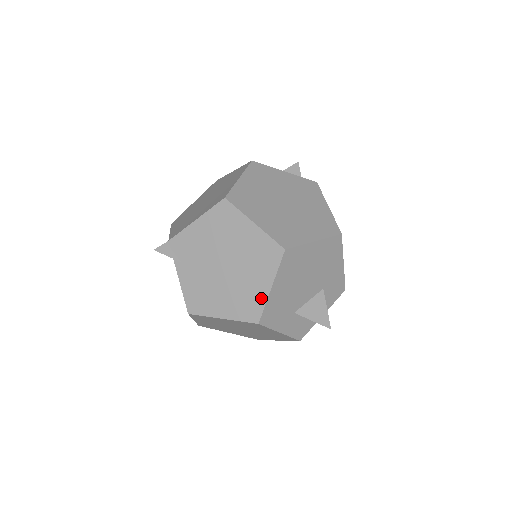
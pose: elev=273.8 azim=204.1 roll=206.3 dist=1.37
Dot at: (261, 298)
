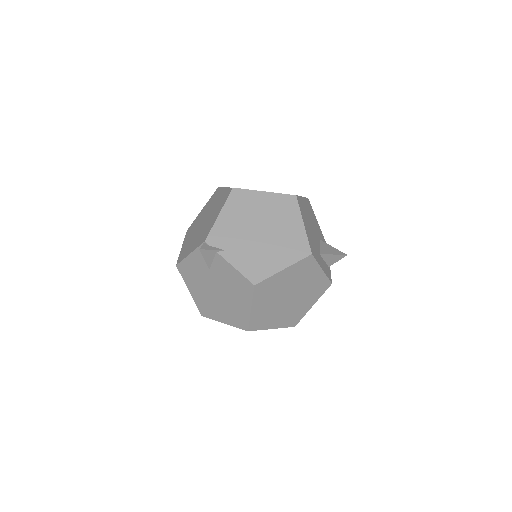
Dot at: (302, 235)
